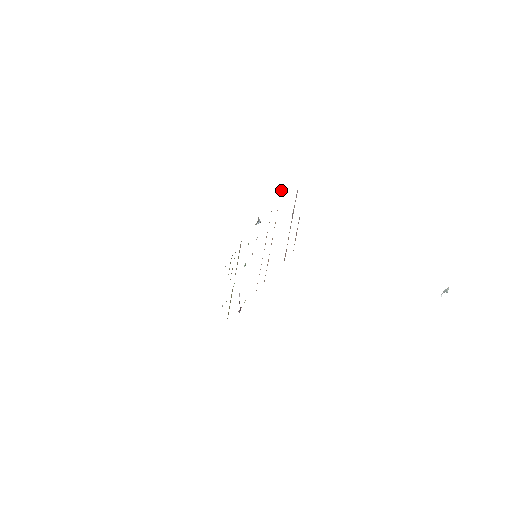
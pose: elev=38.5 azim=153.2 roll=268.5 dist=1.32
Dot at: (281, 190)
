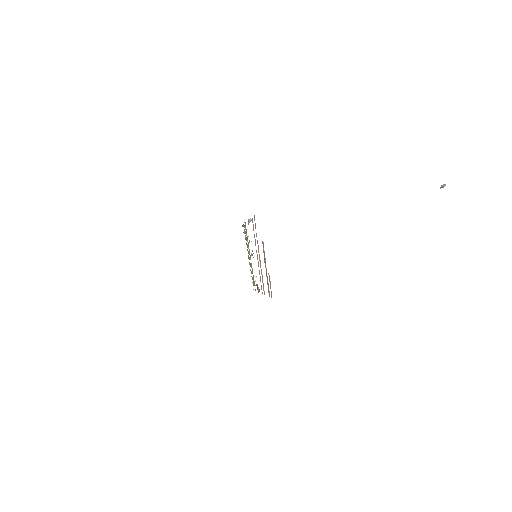
Dot at: (254, 219)
